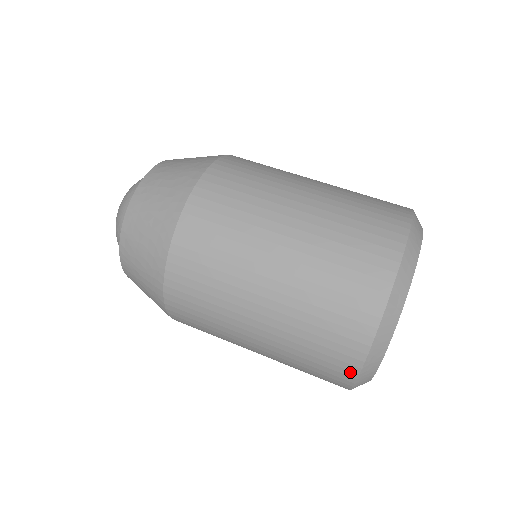
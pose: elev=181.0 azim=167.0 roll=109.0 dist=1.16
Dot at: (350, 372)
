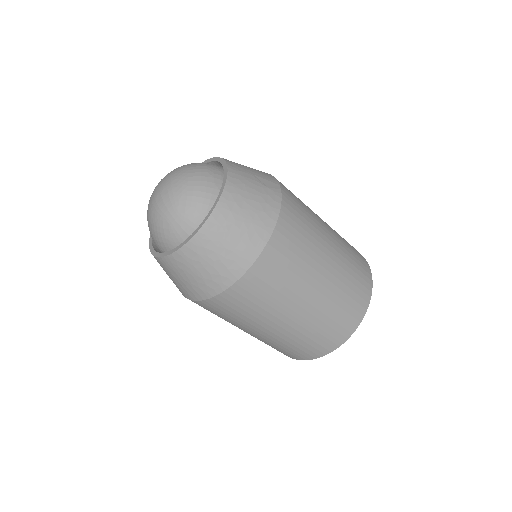
Dot at: (293, 358)
